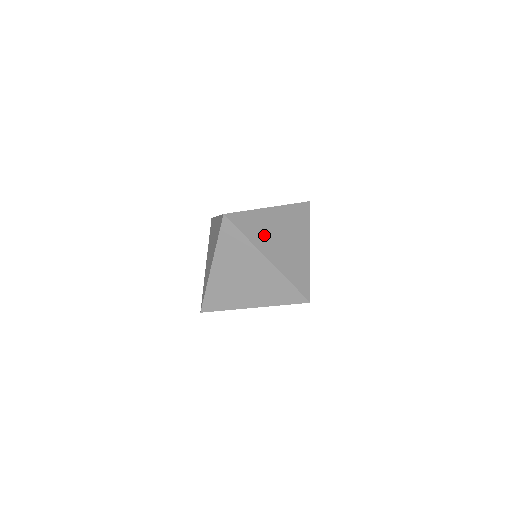
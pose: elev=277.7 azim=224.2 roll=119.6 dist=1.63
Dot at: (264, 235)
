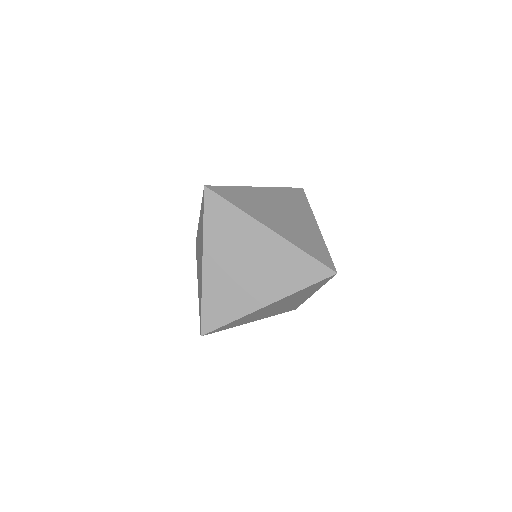
Dot at: (259, 208)
